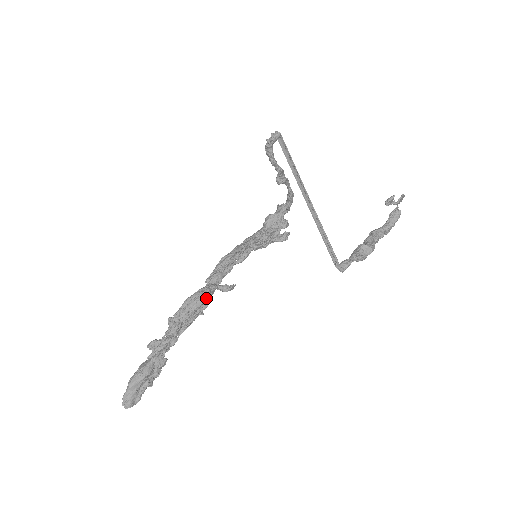
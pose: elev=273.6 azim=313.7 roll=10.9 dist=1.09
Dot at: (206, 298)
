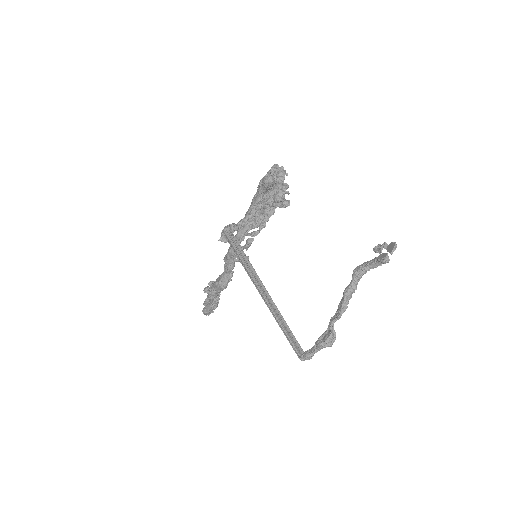
Dot at: (228, 281)
